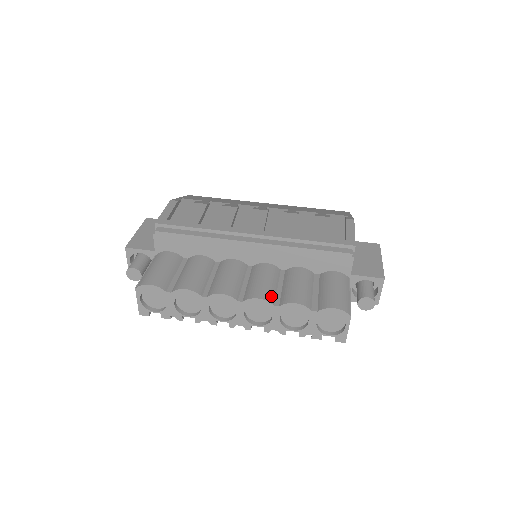
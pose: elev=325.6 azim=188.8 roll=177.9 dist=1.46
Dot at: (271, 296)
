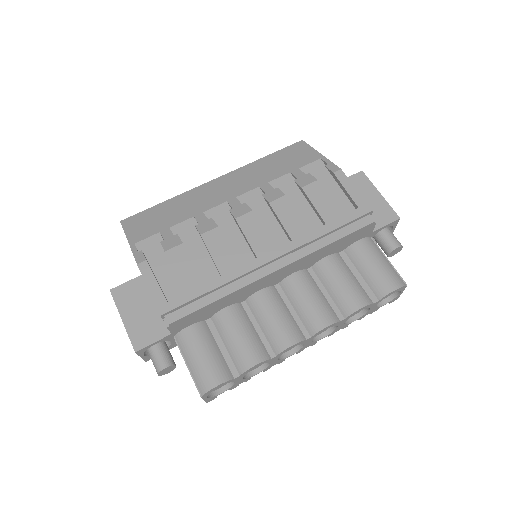
Dot at: (331, 313)
